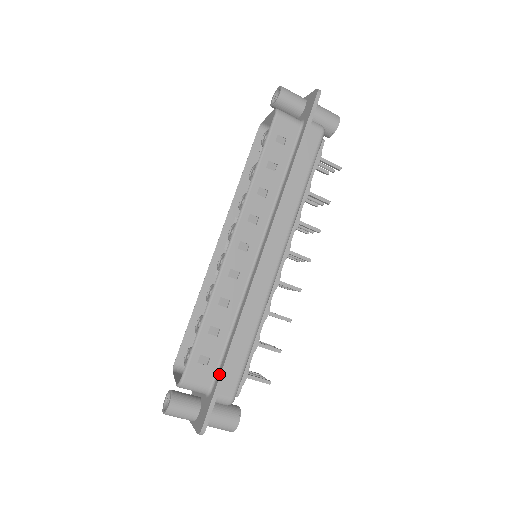
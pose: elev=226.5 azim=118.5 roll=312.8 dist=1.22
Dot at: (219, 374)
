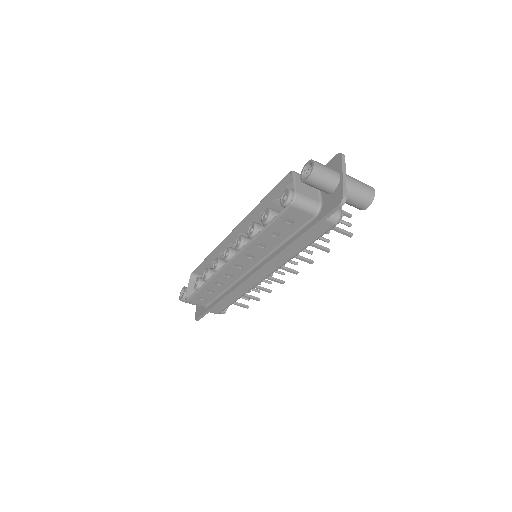
Dot at: (209, 307)
